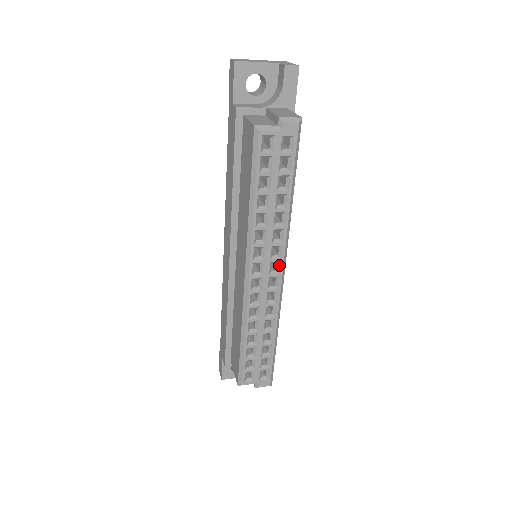
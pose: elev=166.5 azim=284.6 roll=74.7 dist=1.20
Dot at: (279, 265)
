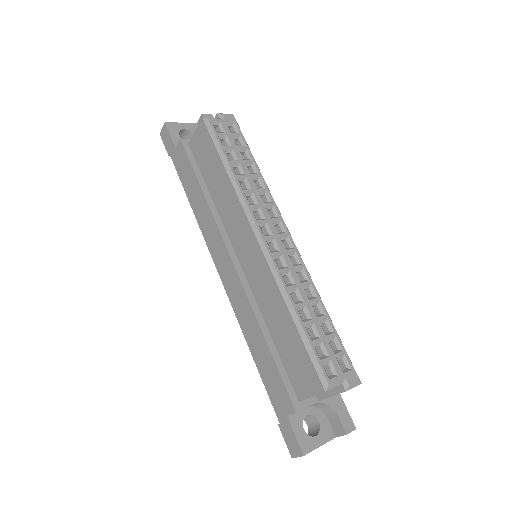
Dot at: (281, 225)
